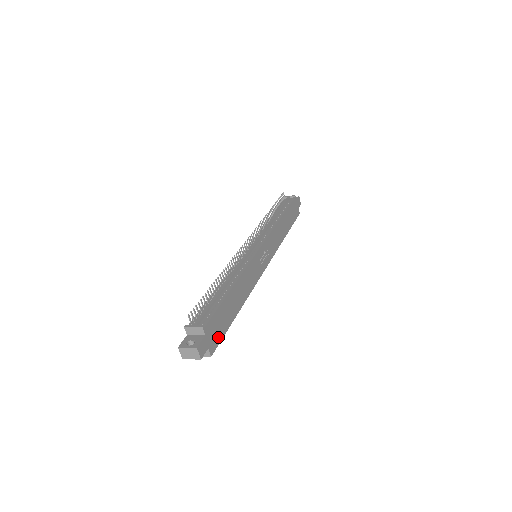
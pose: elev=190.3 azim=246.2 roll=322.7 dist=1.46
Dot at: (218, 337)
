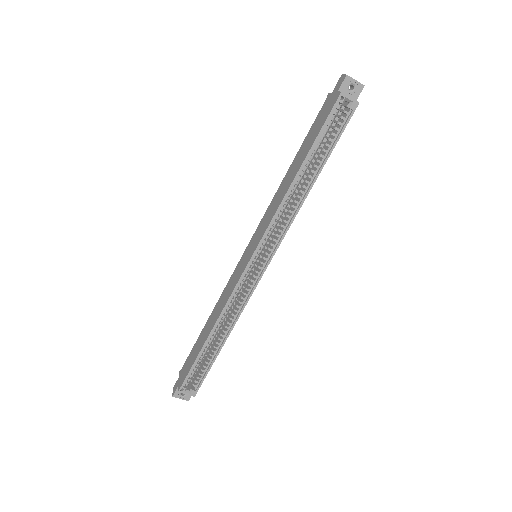
Dot at: (344, 124)
